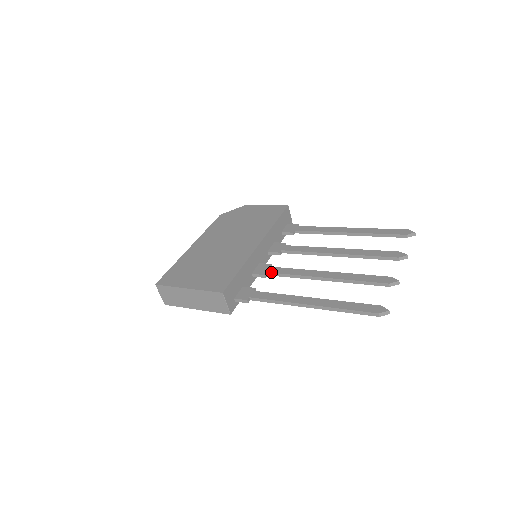
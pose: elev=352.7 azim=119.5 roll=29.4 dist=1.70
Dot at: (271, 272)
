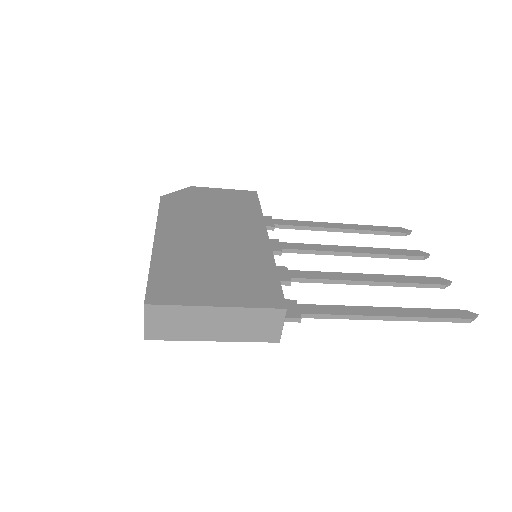
Dot at: (297, 277)
